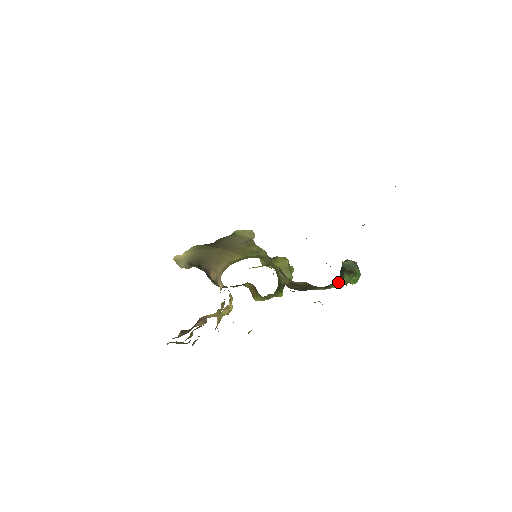
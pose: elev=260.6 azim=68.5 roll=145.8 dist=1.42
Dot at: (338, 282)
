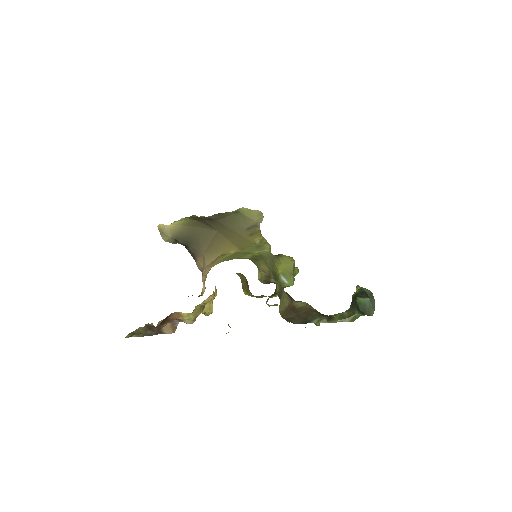
Dot at: (345, 316)
